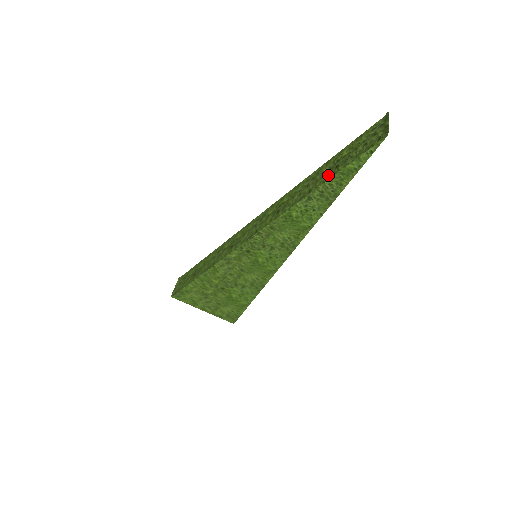
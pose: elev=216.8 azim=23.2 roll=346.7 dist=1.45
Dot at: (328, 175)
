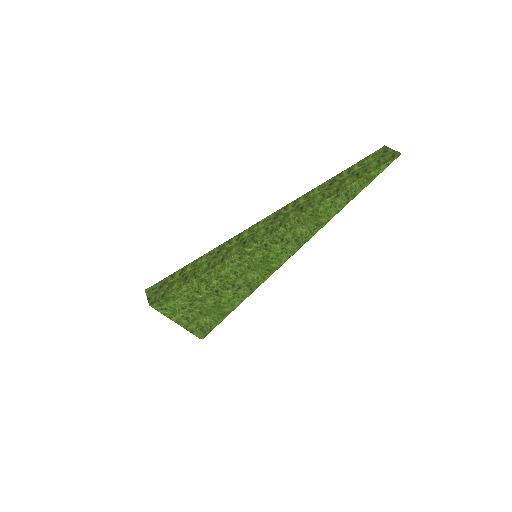
Dot at: (353, 179)
